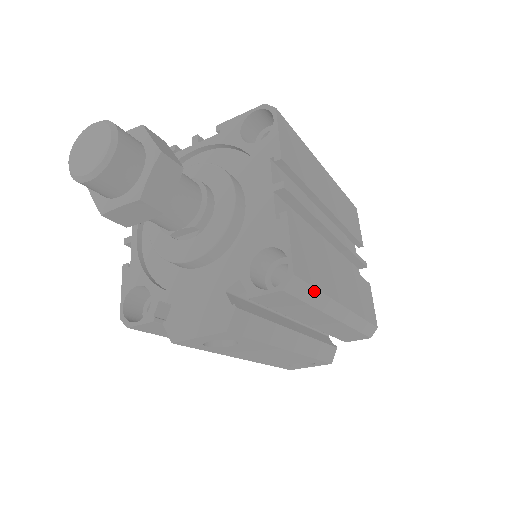
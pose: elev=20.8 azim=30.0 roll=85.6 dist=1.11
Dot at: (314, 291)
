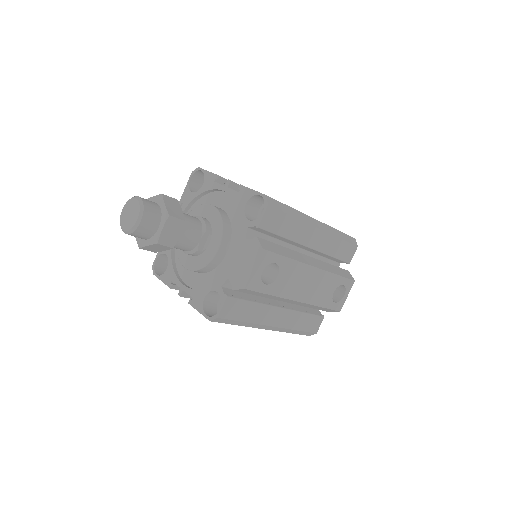
Dot at: (287, 207)
